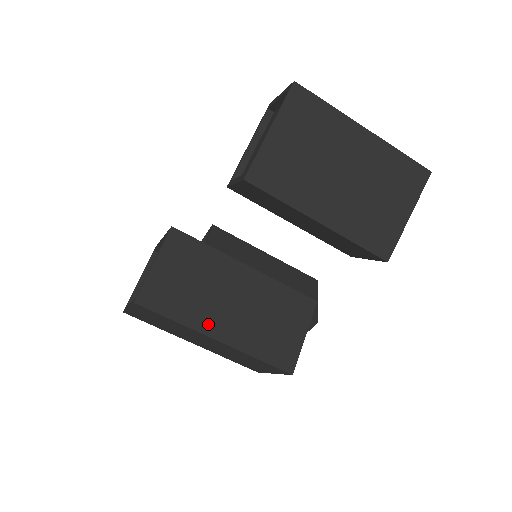
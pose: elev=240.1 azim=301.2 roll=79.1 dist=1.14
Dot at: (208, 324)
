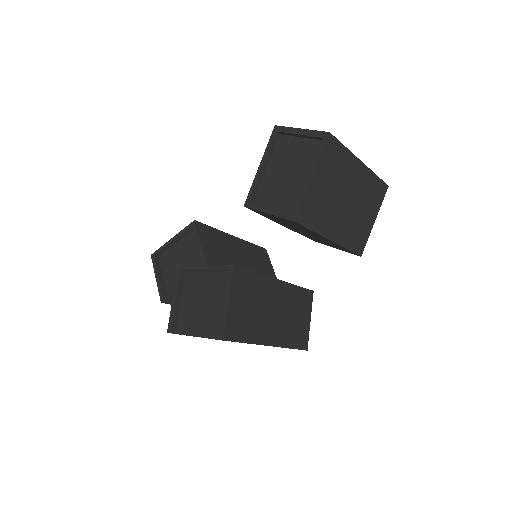
Dot at: (264, 336)
